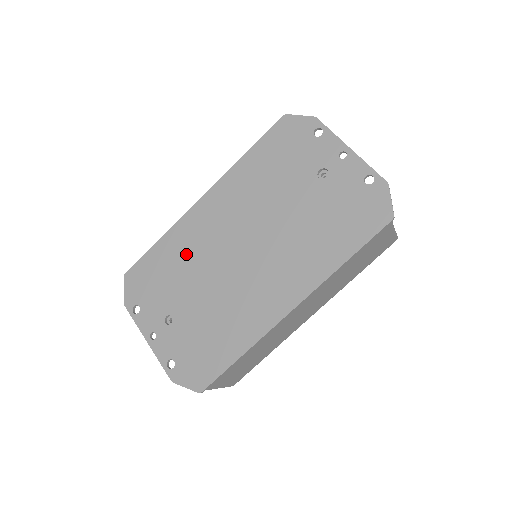
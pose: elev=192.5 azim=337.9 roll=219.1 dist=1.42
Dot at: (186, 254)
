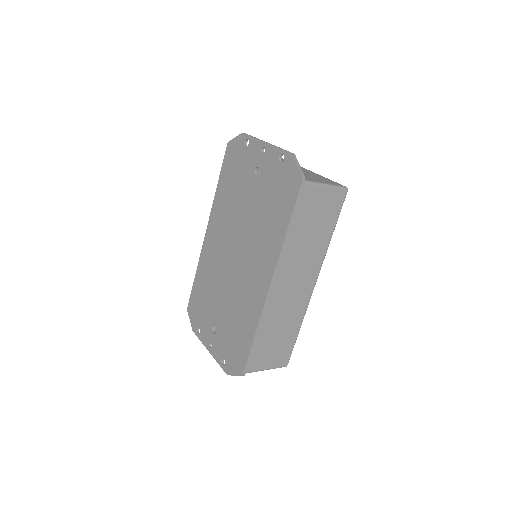
Dot at: (209, 277)
